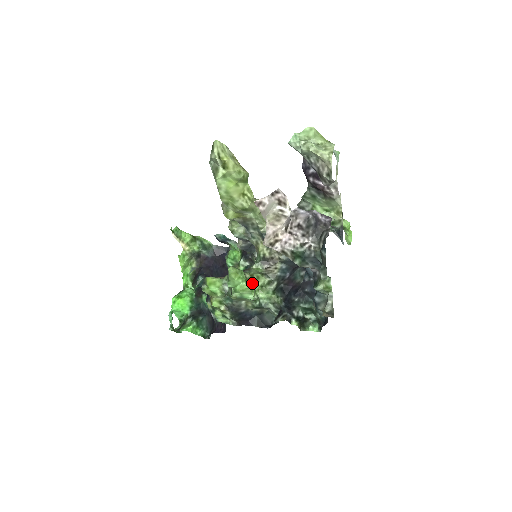
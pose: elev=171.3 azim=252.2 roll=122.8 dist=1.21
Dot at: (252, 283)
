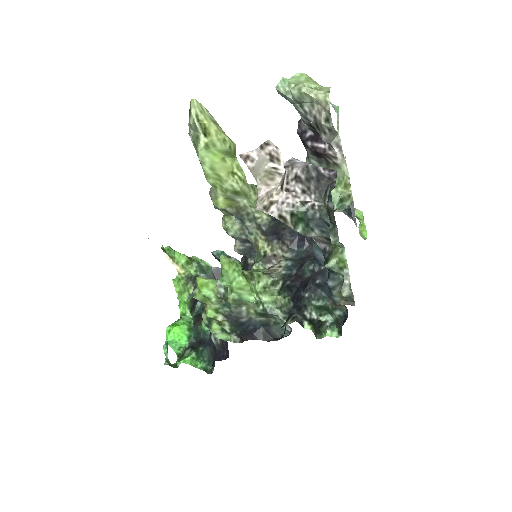
Dot at: (252, 281)
